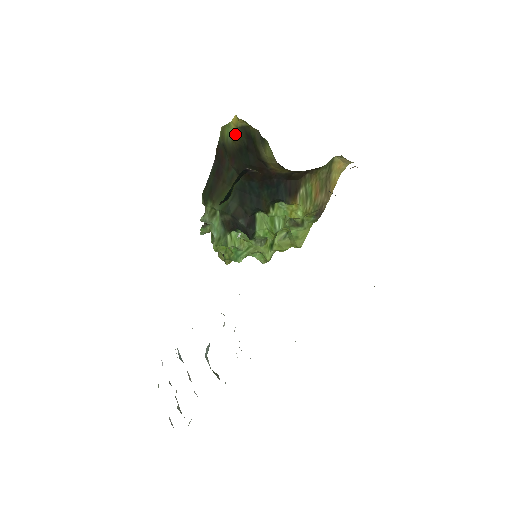
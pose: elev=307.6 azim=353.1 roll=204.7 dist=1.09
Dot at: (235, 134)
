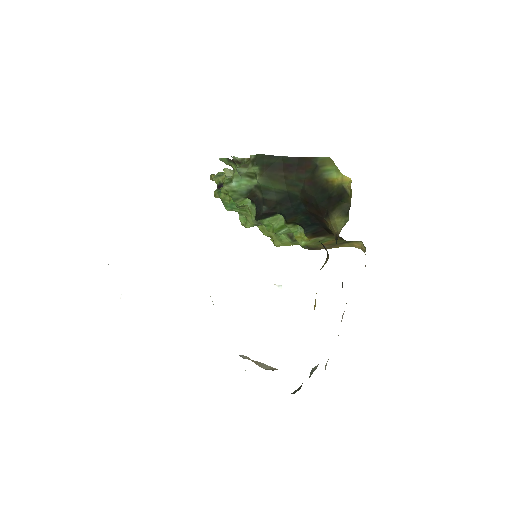
Dot at: (334, 182)
